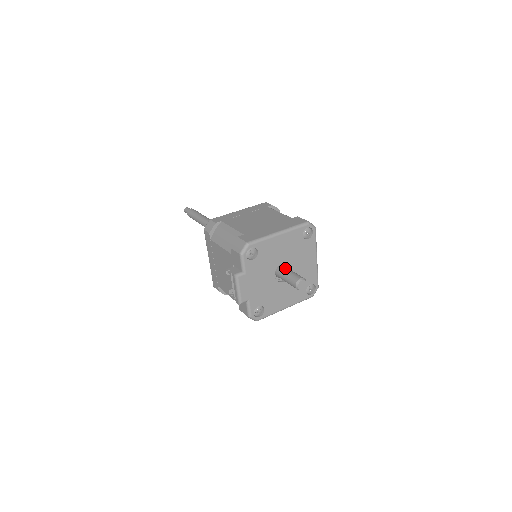
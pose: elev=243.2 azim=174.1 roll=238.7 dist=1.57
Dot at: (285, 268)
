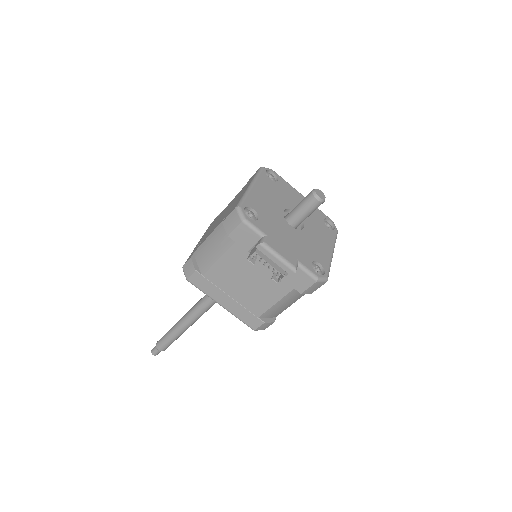
Dot at: occluded
